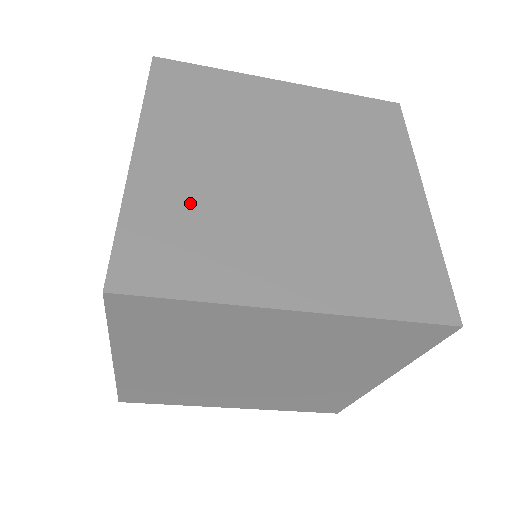
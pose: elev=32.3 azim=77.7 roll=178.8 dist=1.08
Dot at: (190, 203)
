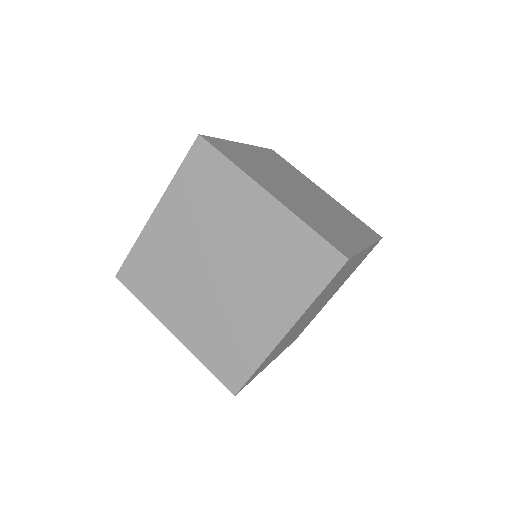
Dot at: (309, 214)
